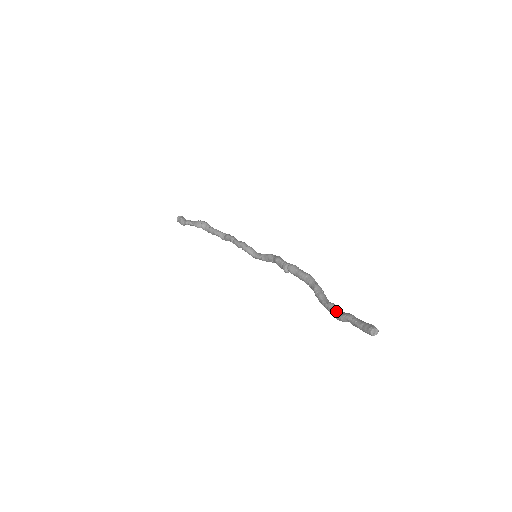
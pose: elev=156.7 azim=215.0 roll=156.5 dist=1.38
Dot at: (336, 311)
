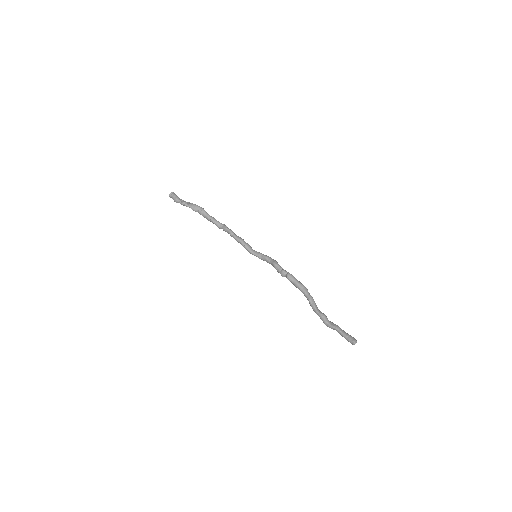
Dot at: (327, 321)
